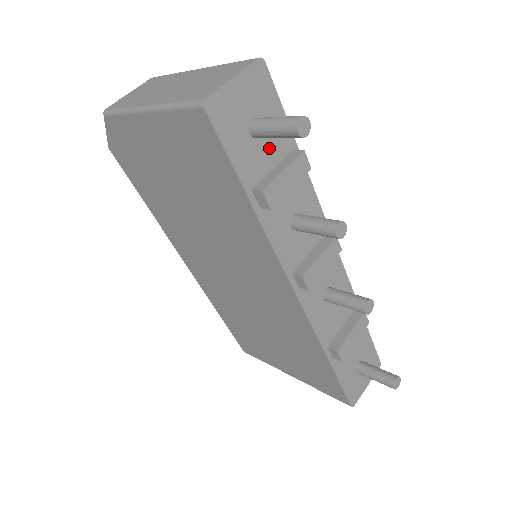
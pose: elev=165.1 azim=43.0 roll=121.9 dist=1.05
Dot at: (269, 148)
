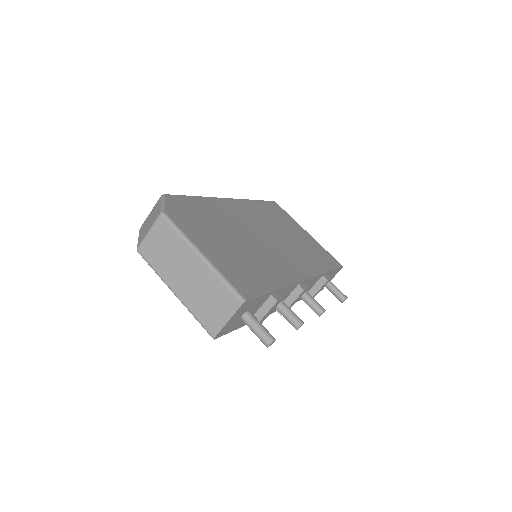
Dot at: (255, 309)
